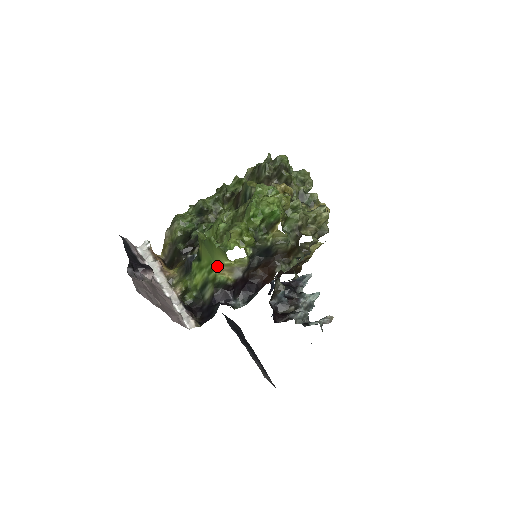
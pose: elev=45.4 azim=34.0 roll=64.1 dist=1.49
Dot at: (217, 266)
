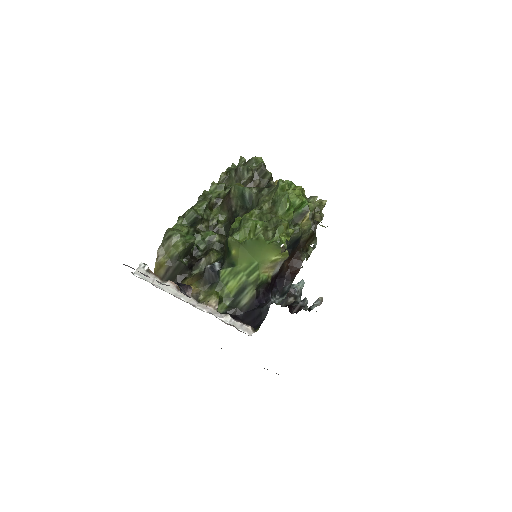
Dot at: (260, 265)
